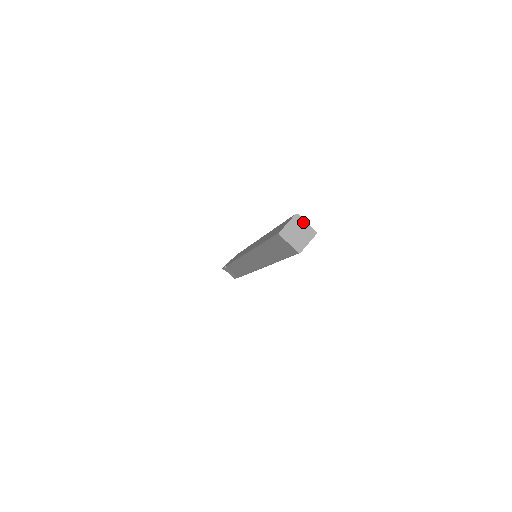
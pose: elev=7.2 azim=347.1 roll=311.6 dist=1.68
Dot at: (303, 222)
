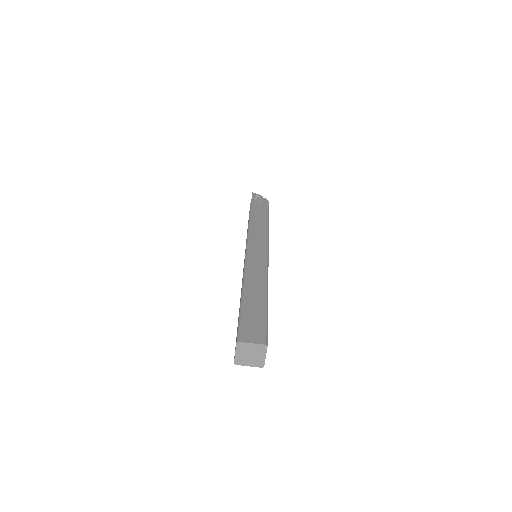
Dot at: (264, 353)
